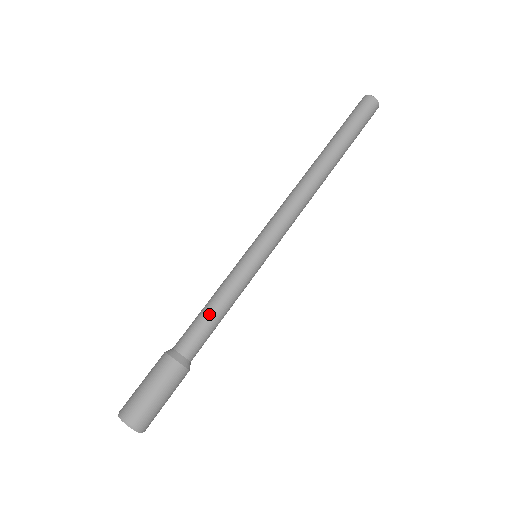
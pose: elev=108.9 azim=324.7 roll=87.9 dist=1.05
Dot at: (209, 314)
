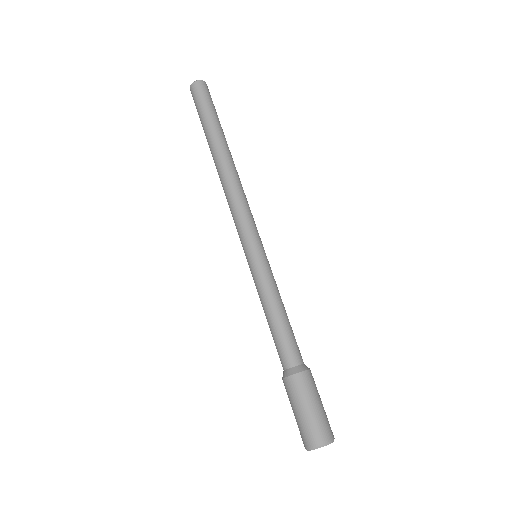
Dot at: (271, 326)
